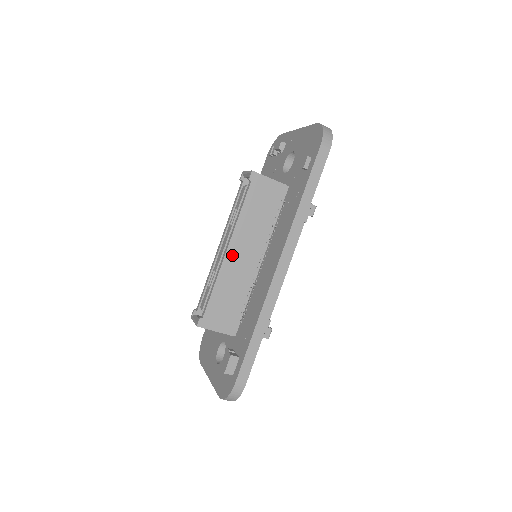
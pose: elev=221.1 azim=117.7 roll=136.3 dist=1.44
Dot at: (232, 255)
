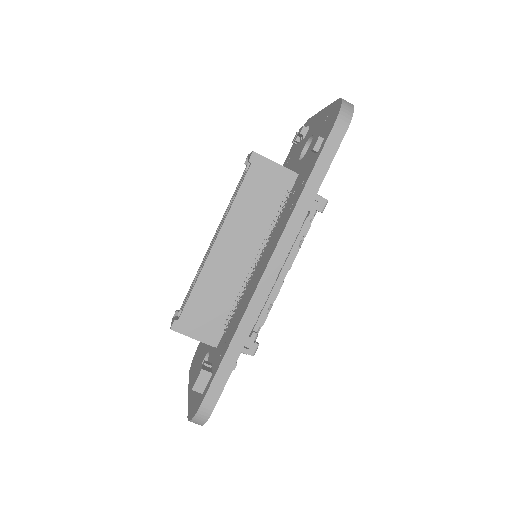
Dot at: (220, 250)
